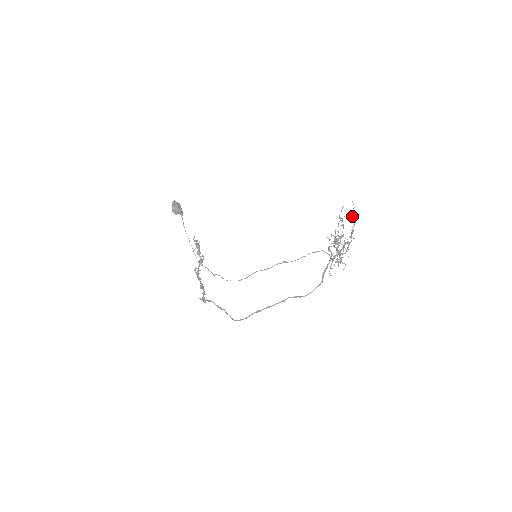
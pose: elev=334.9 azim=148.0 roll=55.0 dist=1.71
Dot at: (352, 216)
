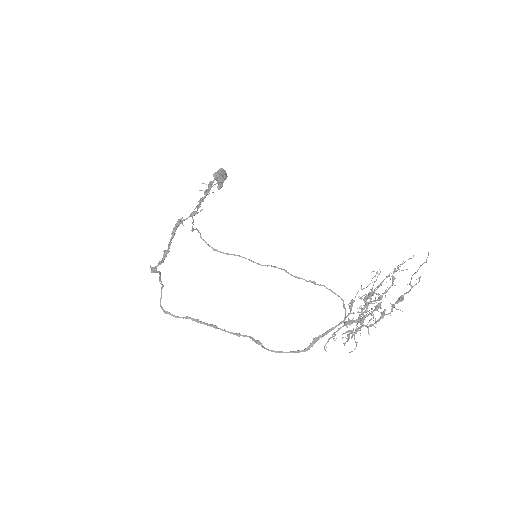
Dot at: (415, 272)
